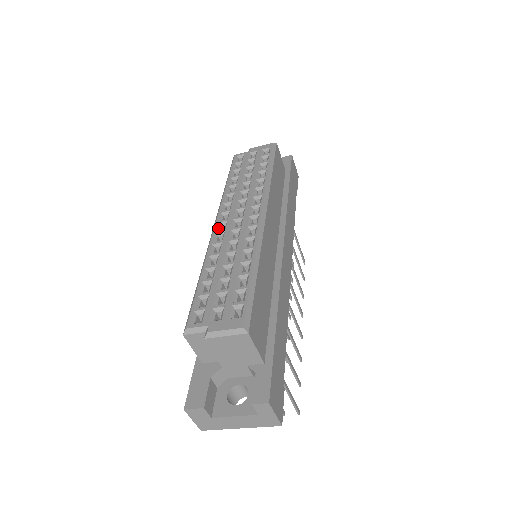
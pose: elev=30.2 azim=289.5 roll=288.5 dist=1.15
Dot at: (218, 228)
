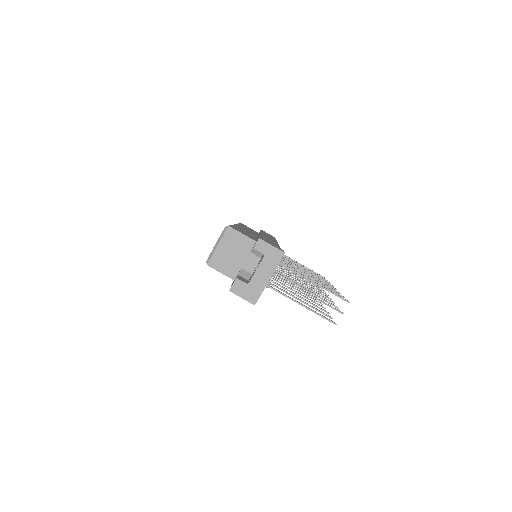
Dot at: occluded
